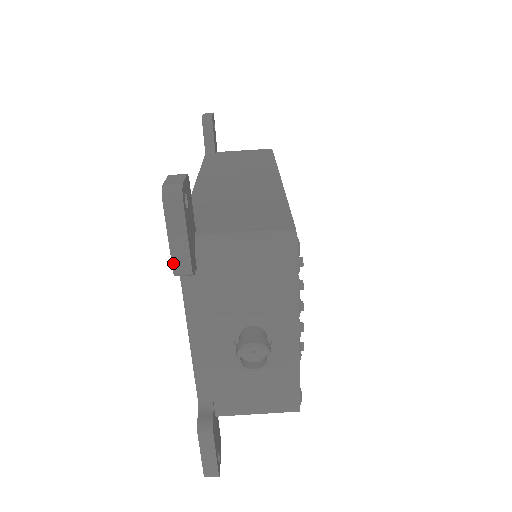
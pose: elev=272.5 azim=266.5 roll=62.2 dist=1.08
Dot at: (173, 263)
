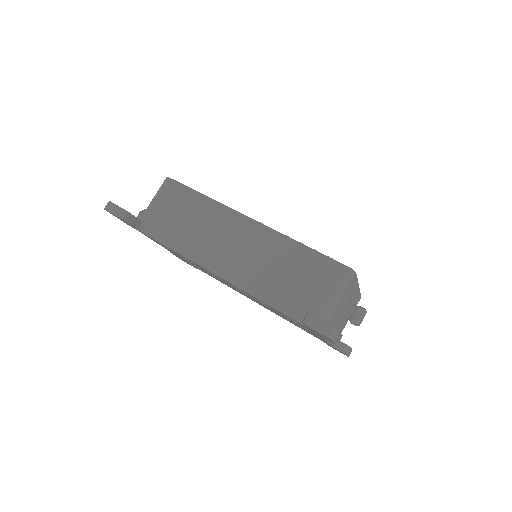
Dot at: (337, 344)
